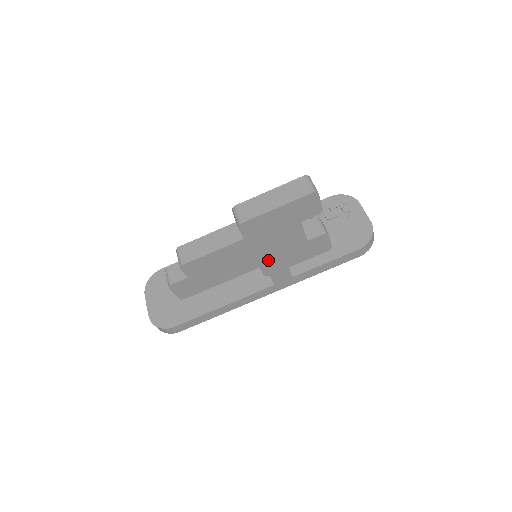
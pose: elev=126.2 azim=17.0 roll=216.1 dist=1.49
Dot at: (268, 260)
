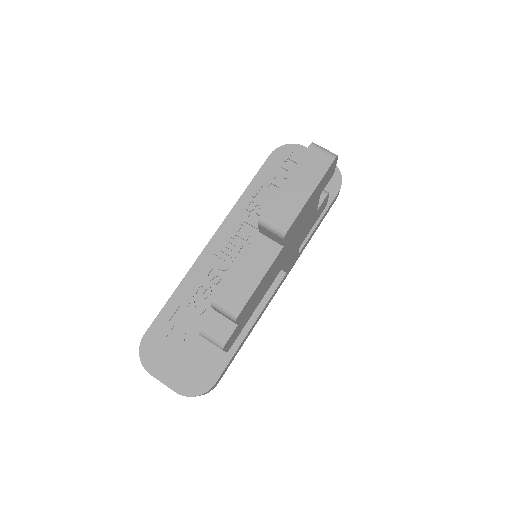
Dot at: (290, 253)
